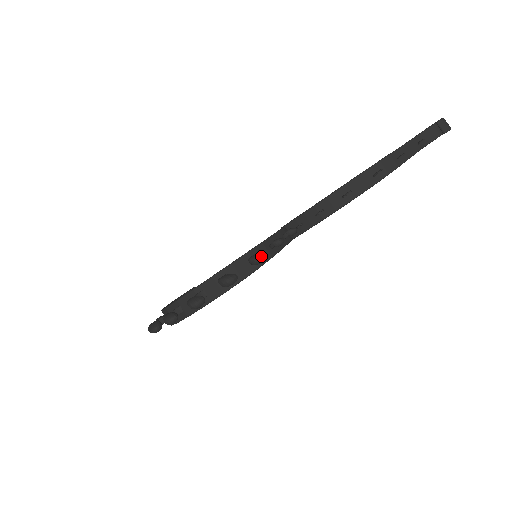
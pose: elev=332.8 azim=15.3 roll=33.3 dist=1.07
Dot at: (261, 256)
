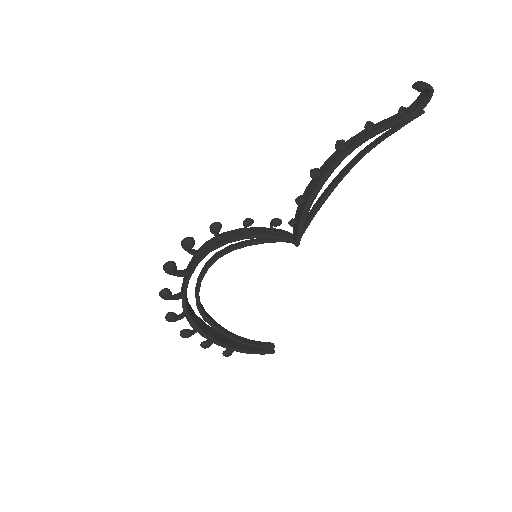
Dot at: (215, 222)
